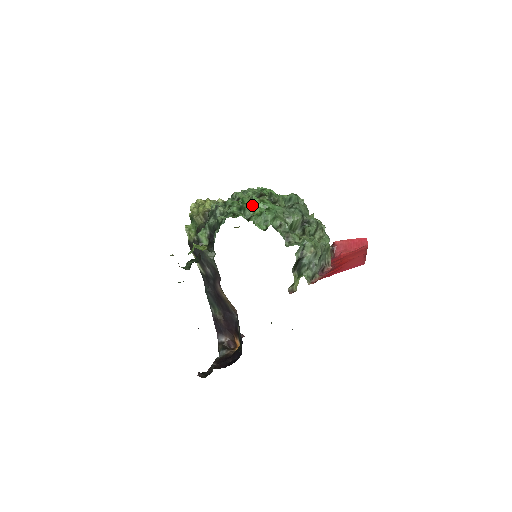
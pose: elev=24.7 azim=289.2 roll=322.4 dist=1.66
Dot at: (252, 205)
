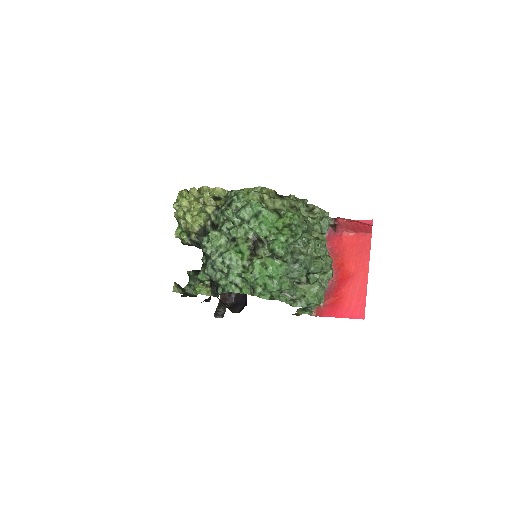
Dot at: (254, 278)
